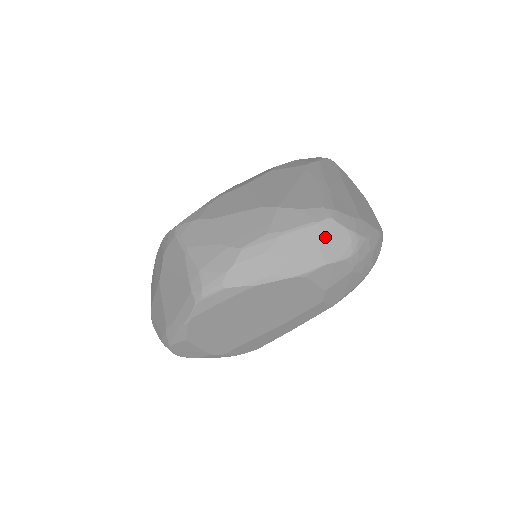
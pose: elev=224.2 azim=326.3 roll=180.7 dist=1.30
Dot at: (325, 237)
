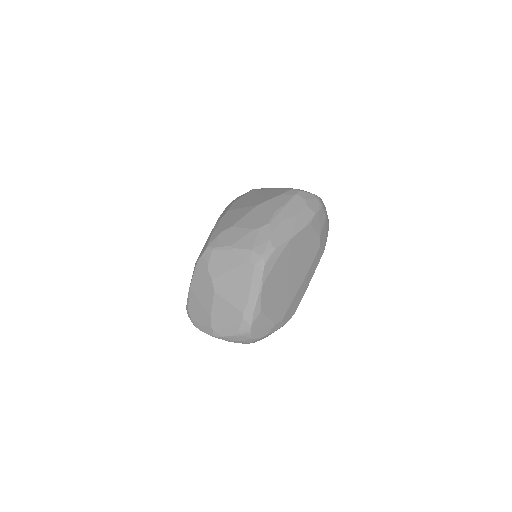
Dot at: (305, 200)
